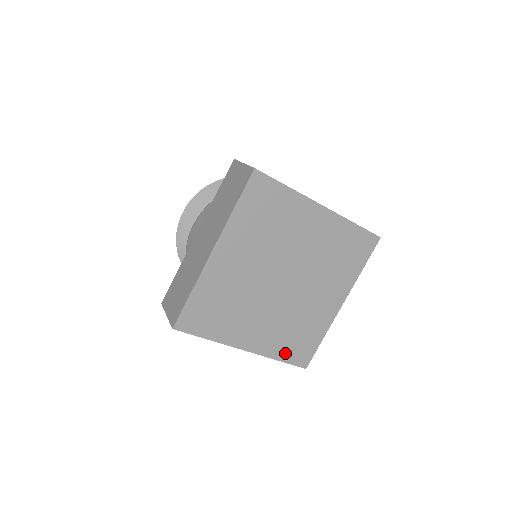
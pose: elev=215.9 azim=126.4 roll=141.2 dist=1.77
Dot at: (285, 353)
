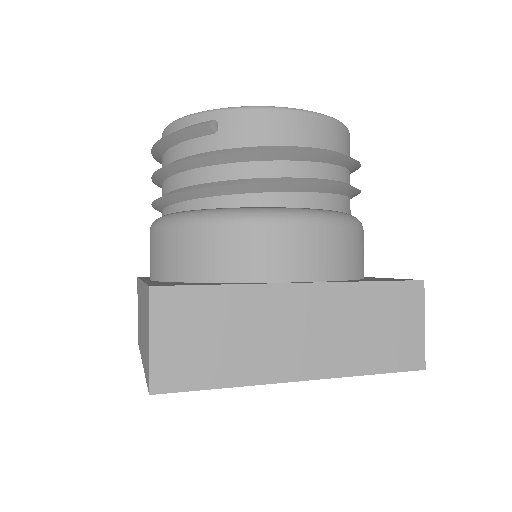
Dot at: occluded
